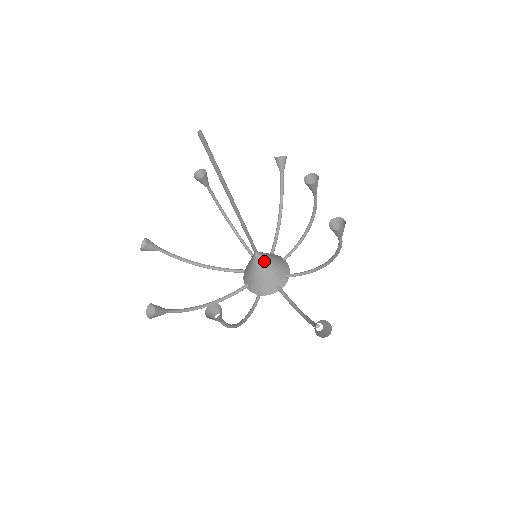
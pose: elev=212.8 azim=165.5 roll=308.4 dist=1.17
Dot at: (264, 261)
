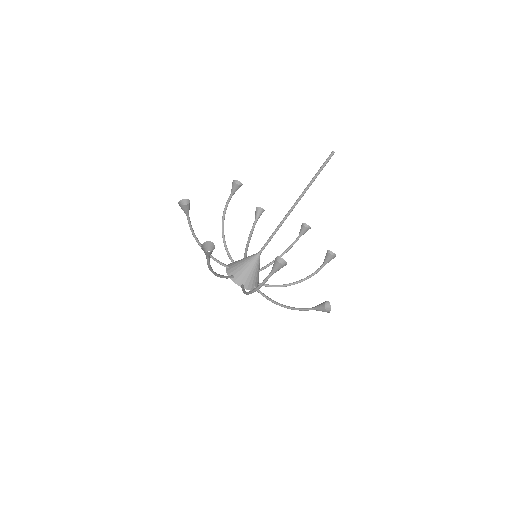
Dot at: (259, 262)
